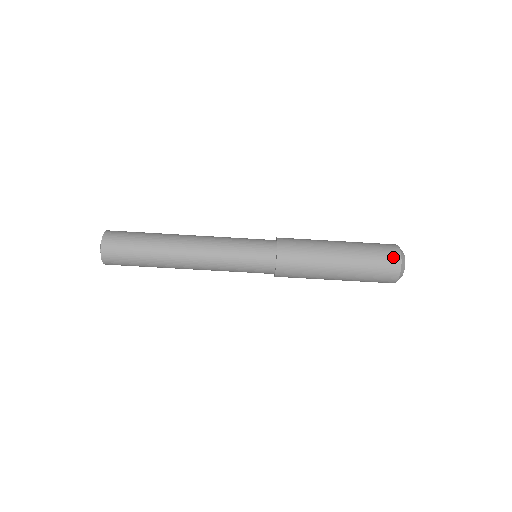
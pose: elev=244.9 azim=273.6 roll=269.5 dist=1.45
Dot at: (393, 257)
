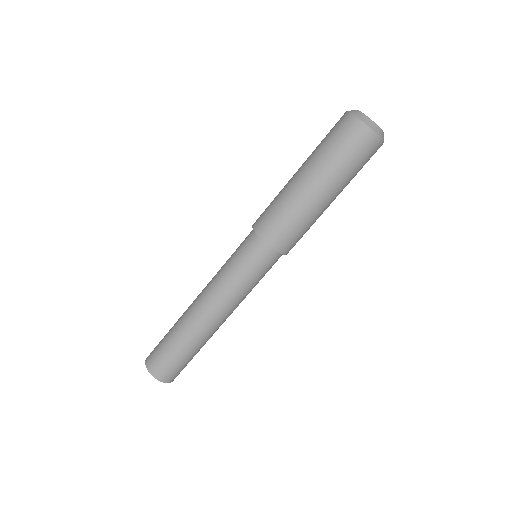
Dot at: (342, 121)
